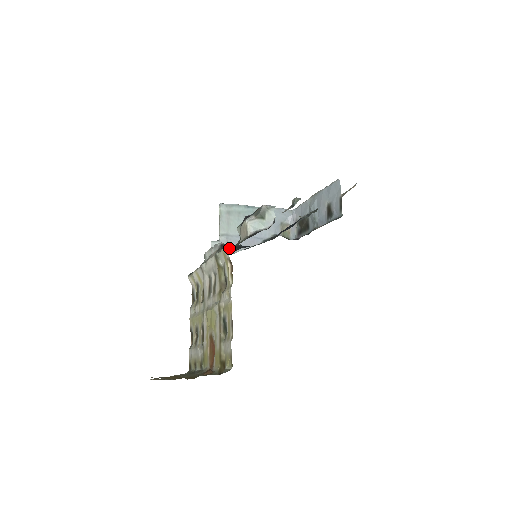
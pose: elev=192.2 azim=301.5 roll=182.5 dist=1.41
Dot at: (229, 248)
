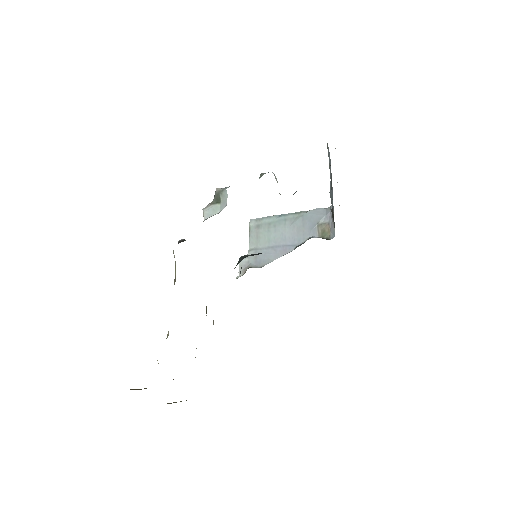
Dot at: (242, 258)
